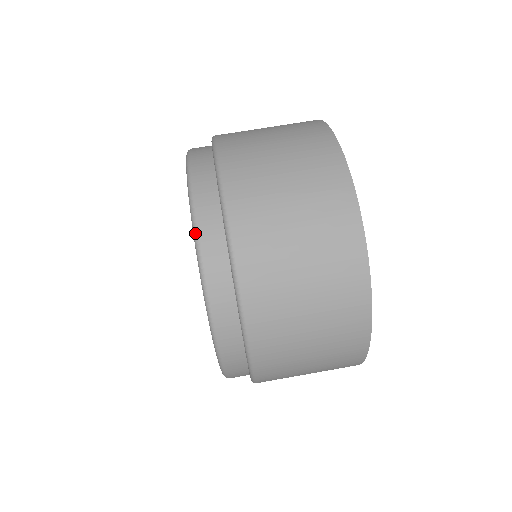
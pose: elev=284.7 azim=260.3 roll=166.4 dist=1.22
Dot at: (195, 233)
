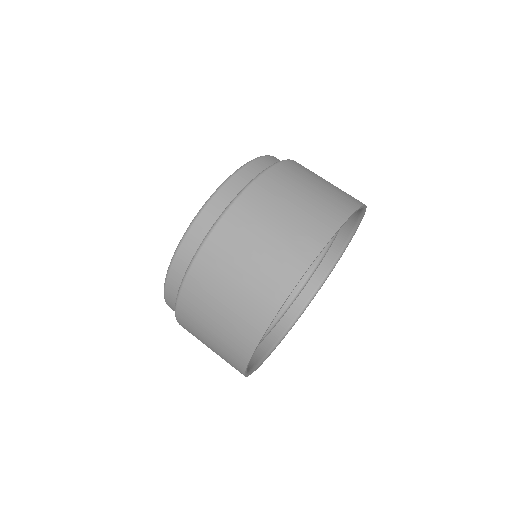
Dot at: (224, 182)
